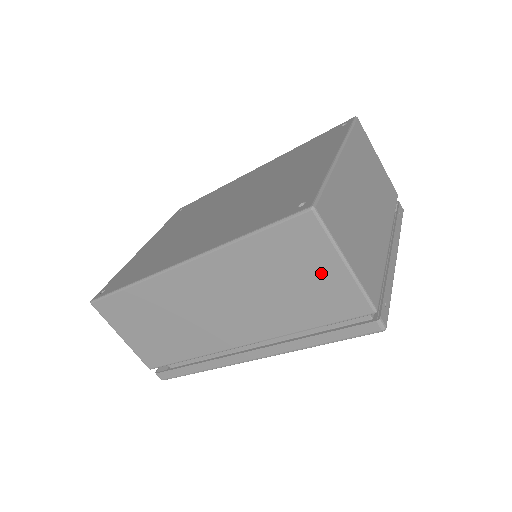
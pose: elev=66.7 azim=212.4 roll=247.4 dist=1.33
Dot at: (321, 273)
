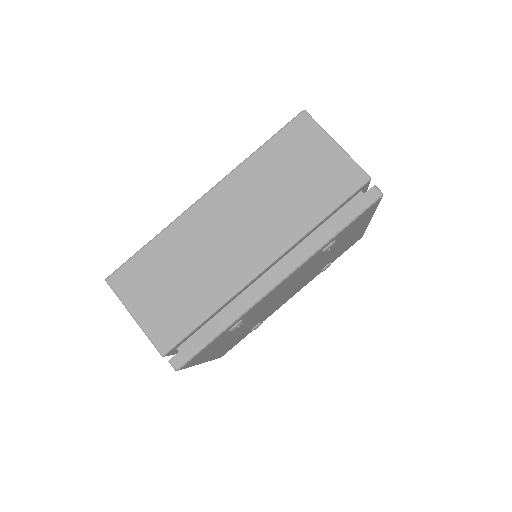
Dot at: (321, 158)
